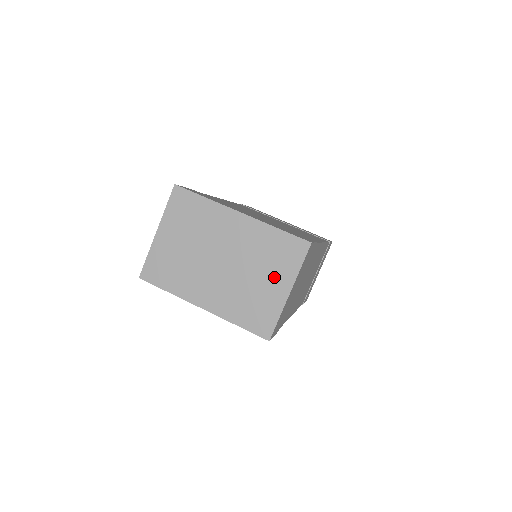
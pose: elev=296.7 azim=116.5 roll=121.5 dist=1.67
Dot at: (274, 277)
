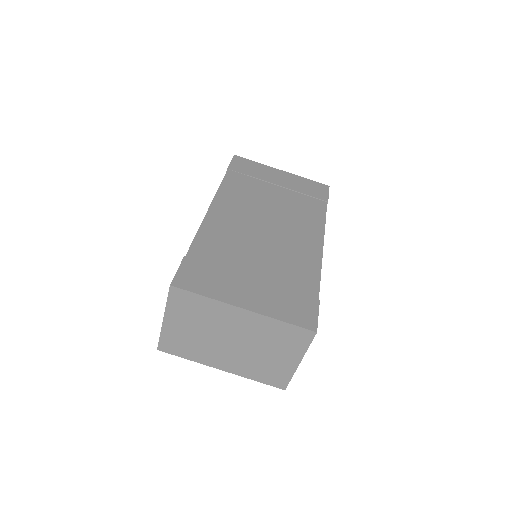
Dot at: (284, 353)
